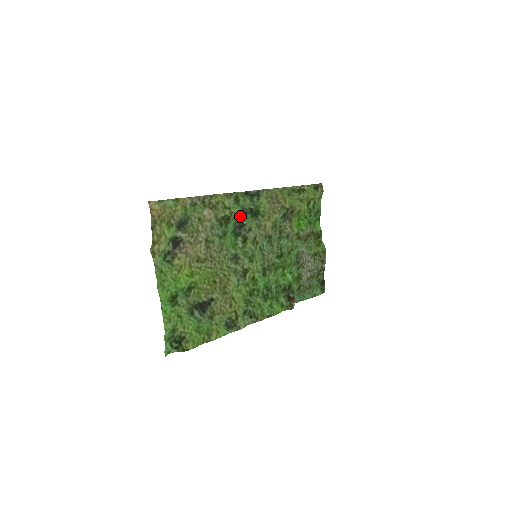
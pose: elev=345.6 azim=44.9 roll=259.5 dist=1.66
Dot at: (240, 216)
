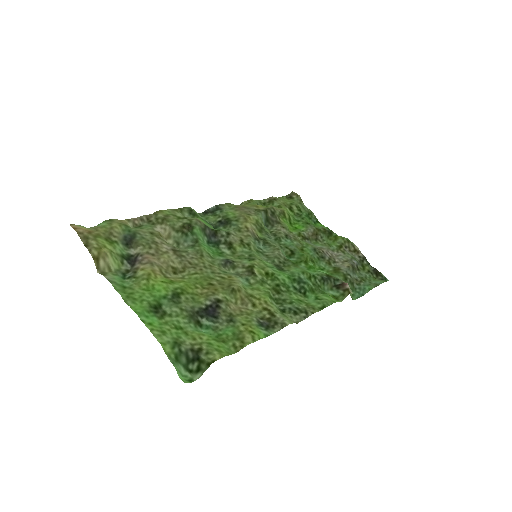
Dot at: (206, 225)
